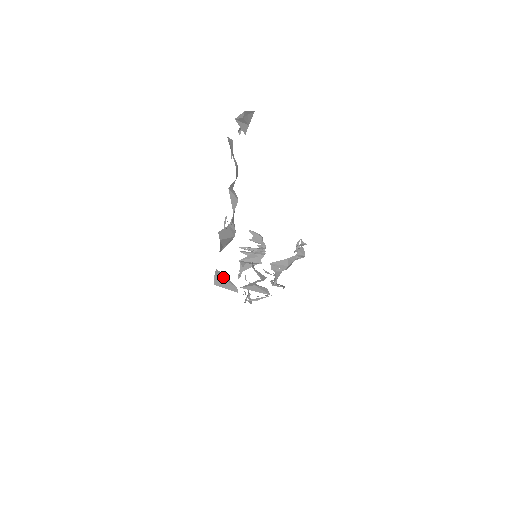
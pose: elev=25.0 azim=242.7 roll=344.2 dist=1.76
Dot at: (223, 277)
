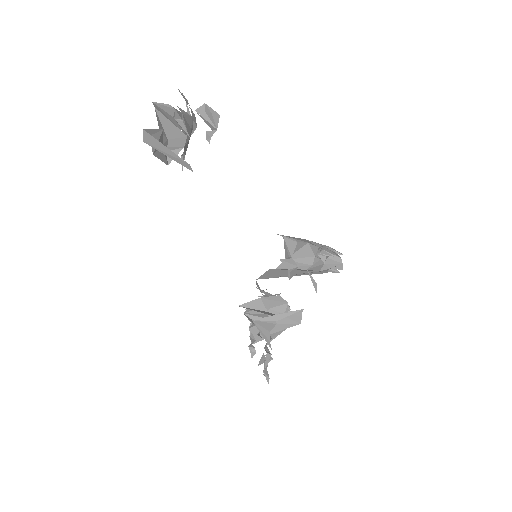
Dot at: (161, 144)
